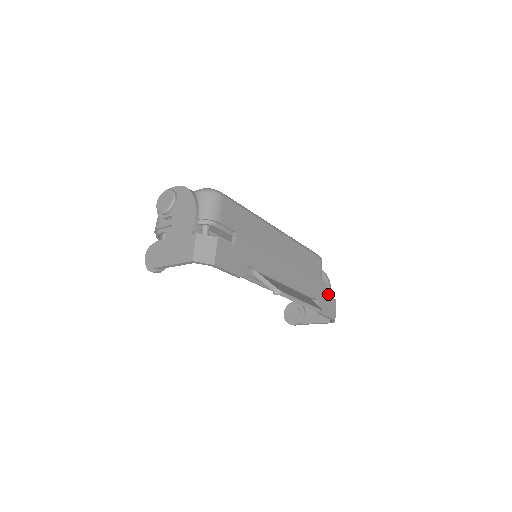
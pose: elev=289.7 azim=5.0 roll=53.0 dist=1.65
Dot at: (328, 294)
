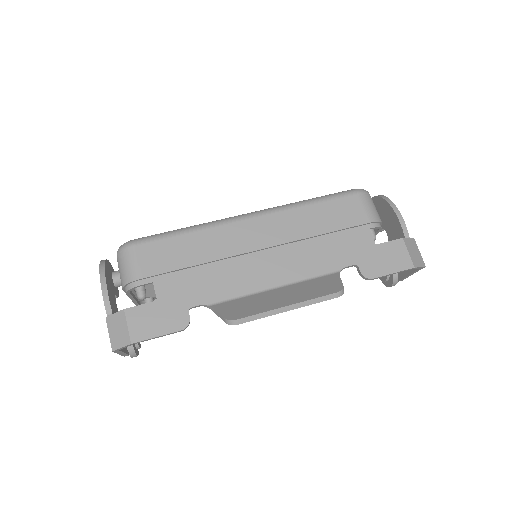
Dot at: (401, 229)
